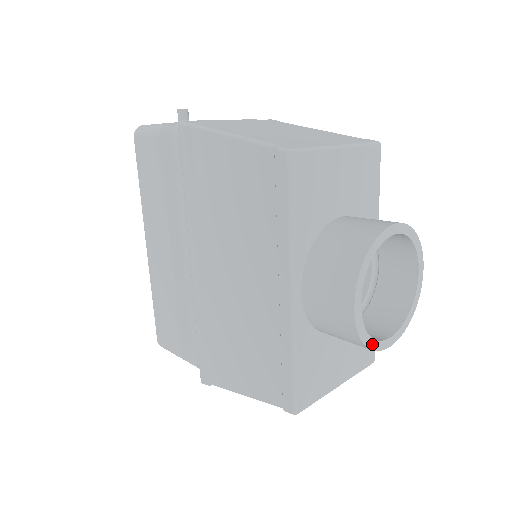
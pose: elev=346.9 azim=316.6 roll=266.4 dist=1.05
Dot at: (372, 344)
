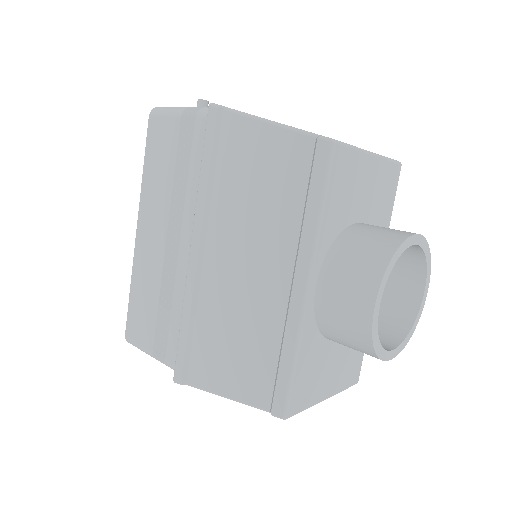
Dot at: (379, 351)
